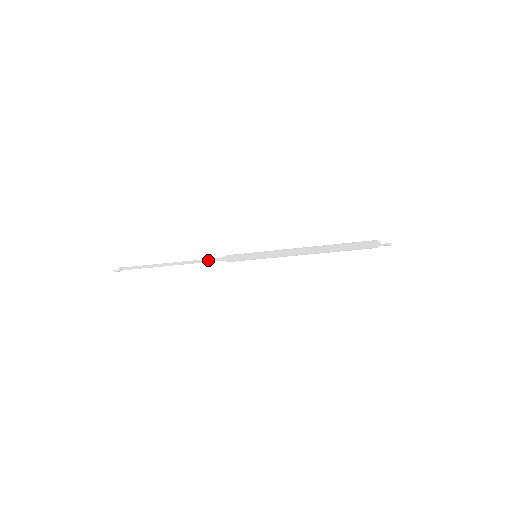
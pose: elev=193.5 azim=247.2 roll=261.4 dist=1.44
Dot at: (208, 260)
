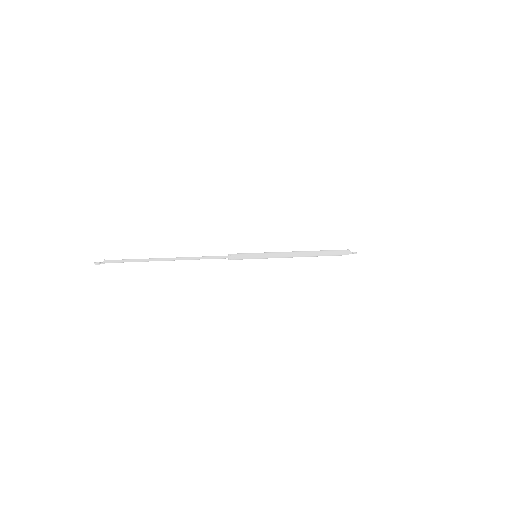
Dot at: (211, 258)
